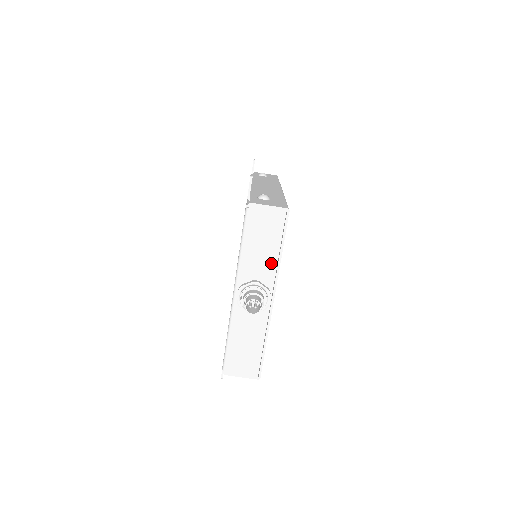
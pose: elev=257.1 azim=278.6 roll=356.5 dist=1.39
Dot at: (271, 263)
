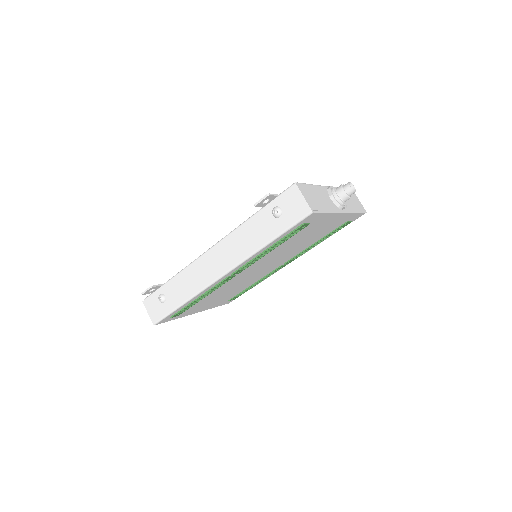
Dot at: (350, 207)
